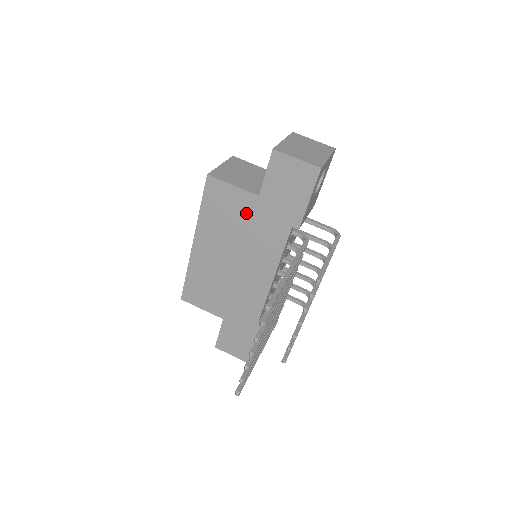
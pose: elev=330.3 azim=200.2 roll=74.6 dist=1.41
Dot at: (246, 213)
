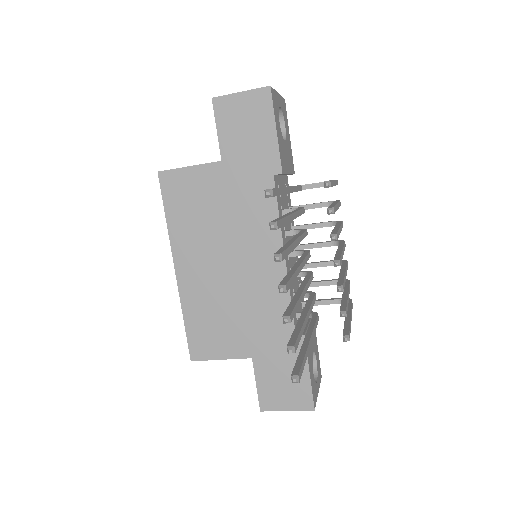
Dot at: (217, 191)
